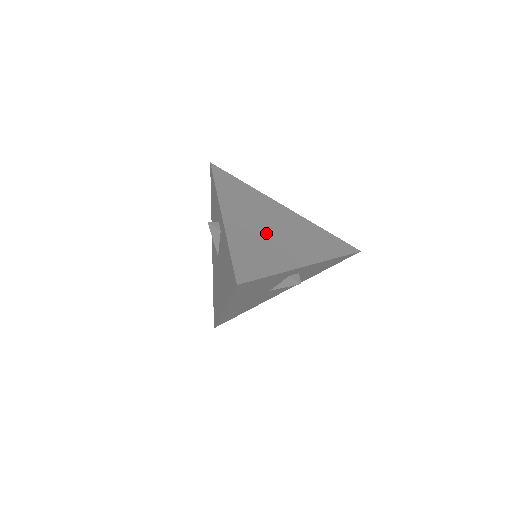
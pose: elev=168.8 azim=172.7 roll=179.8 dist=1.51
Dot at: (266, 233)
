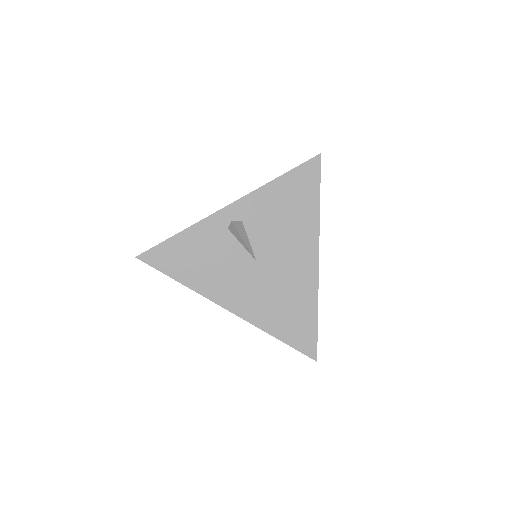
Dot at: occluded
